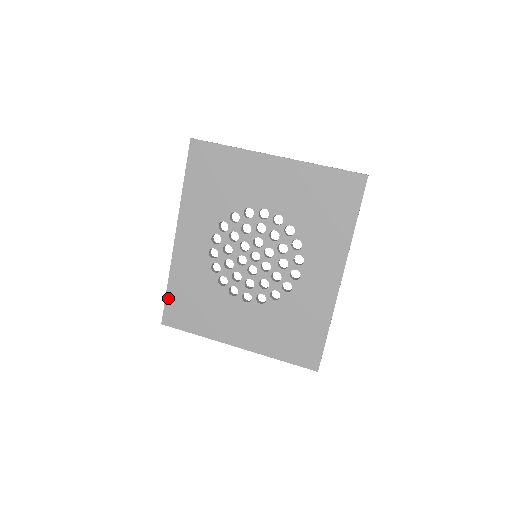
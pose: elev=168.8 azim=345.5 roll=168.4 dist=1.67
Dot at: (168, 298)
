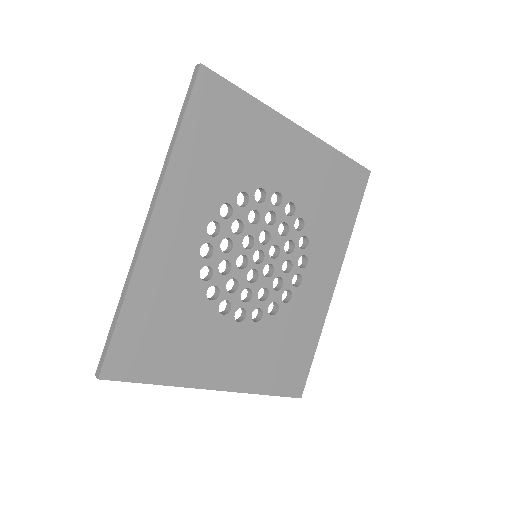
Dot at: (119, 329)
